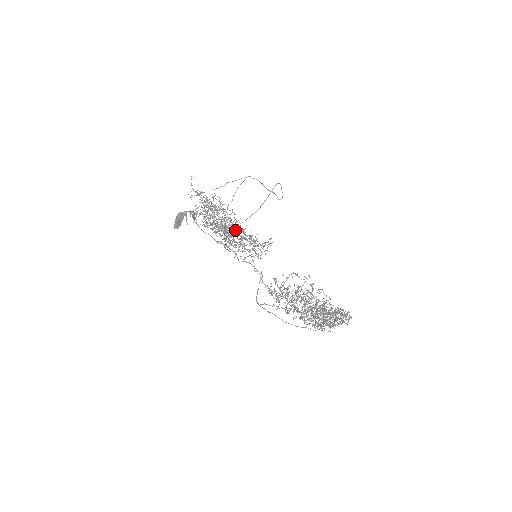
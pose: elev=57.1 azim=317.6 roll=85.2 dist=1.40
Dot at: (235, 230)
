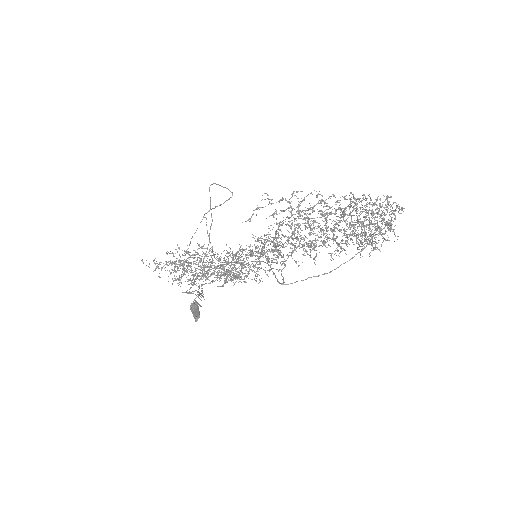
Dot at: occluded
